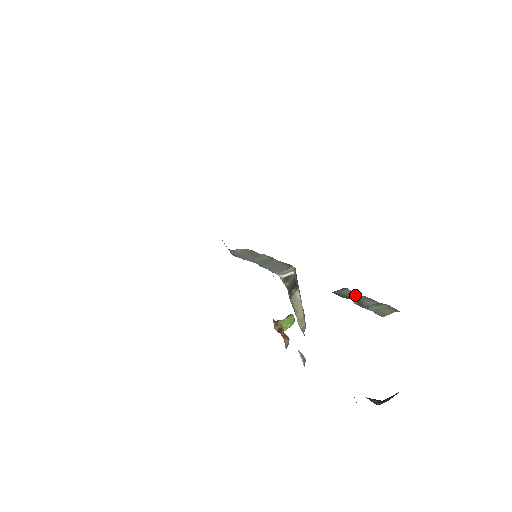
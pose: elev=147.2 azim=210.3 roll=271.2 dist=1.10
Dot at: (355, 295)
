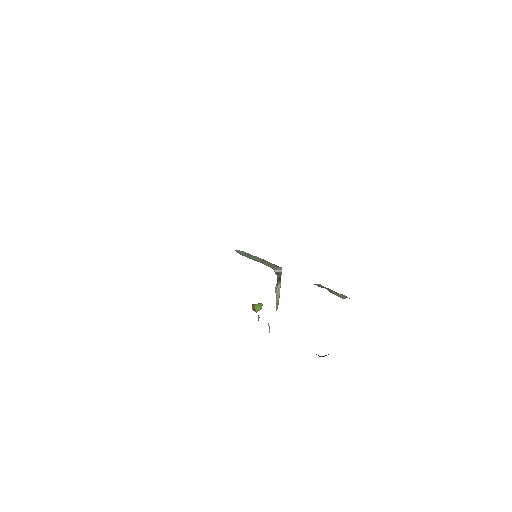
Dot at: (325, 287)
